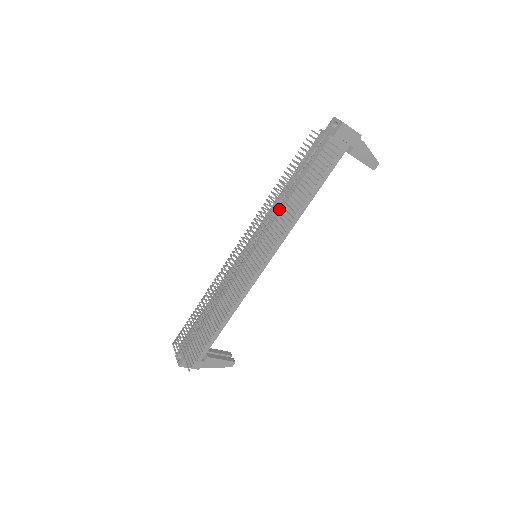
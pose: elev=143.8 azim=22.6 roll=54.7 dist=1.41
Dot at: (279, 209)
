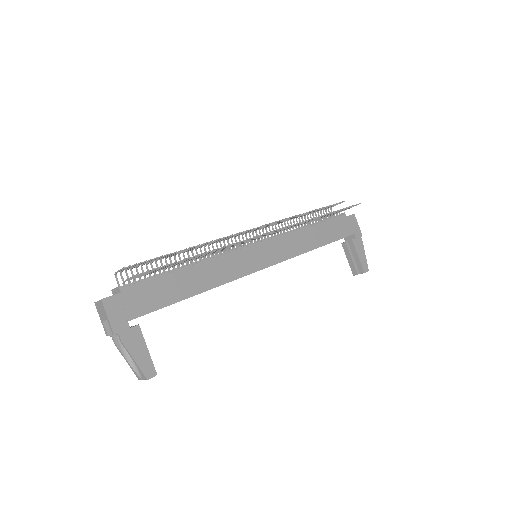
Dot at: occluded
